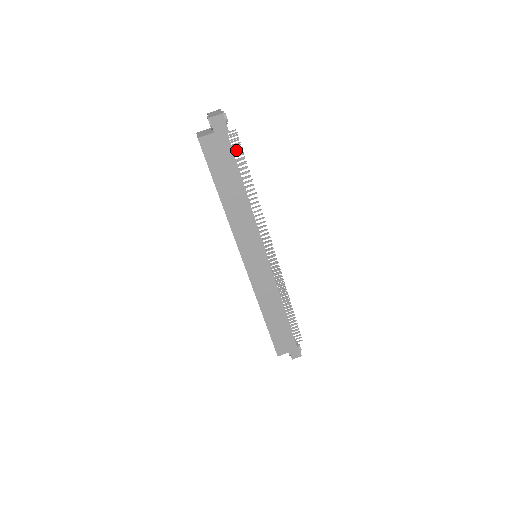
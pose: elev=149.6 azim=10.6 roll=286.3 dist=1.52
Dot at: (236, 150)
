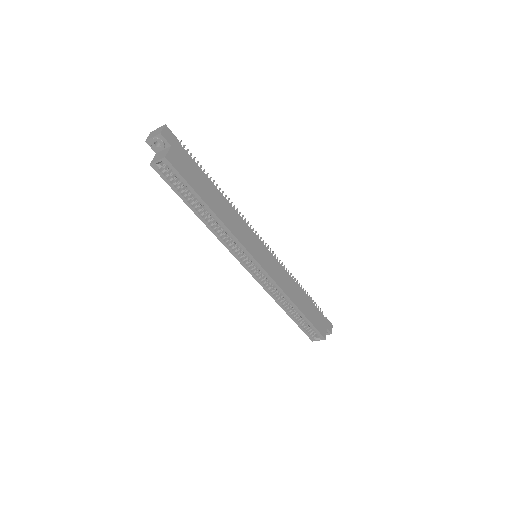
Dot at: occluded
